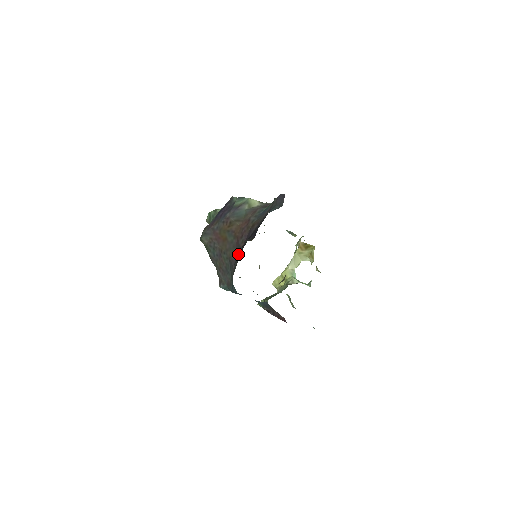
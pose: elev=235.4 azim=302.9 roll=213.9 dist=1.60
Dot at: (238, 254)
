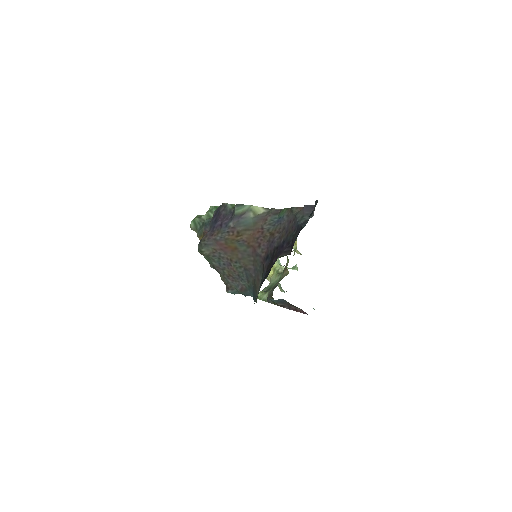
Dot at: (259, 263)
